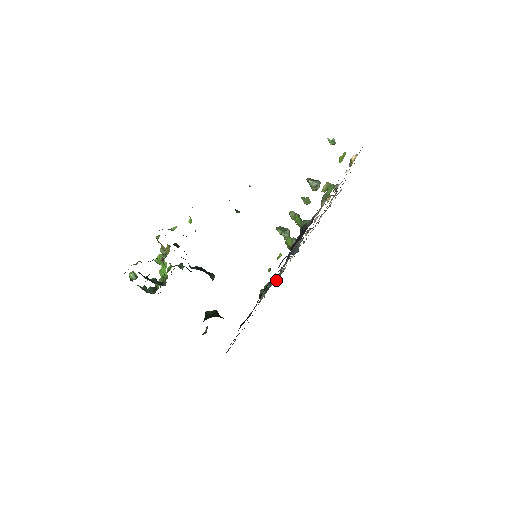
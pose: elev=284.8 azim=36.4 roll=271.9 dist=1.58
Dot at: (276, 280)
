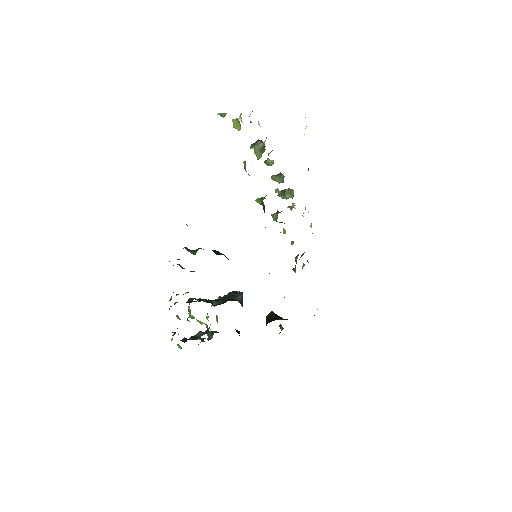
Dot at: occluded
